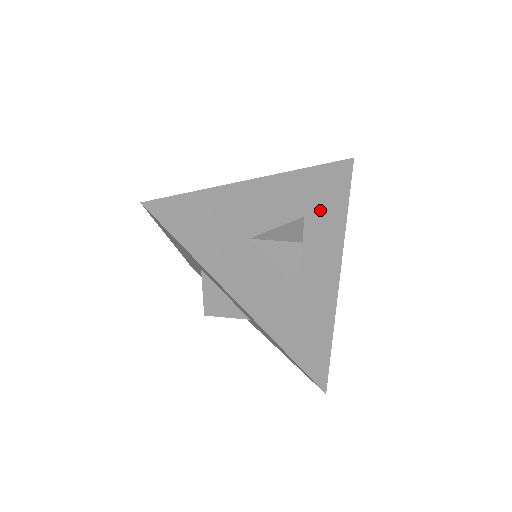
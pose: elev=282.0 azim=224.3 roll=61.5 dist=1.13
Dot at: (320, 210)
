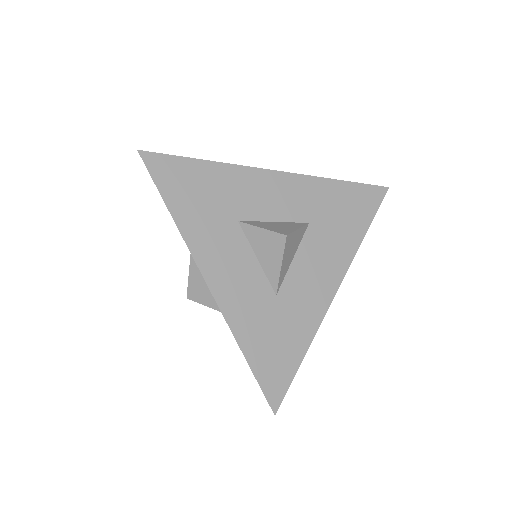
Dot at: (330, 223)
